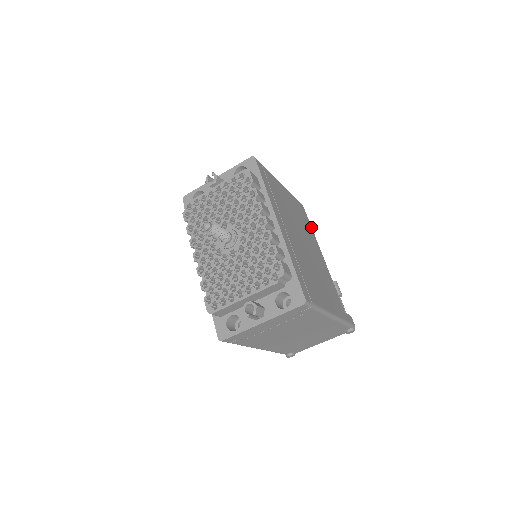
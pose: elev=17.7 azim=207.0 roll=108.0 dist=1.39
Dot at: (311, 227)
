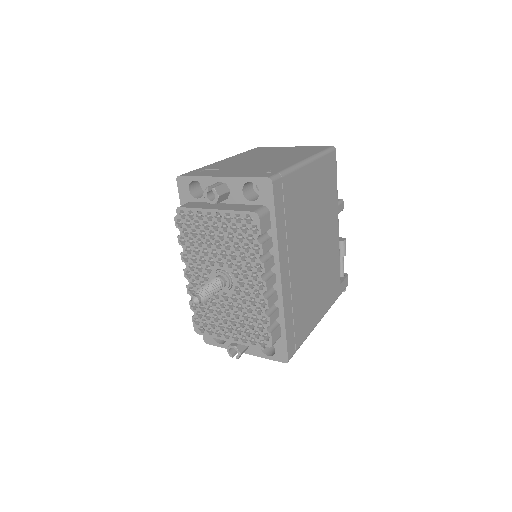
Dot at: (336, 182)
